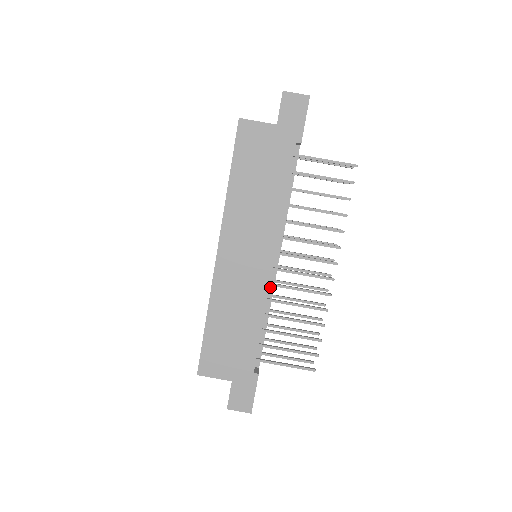
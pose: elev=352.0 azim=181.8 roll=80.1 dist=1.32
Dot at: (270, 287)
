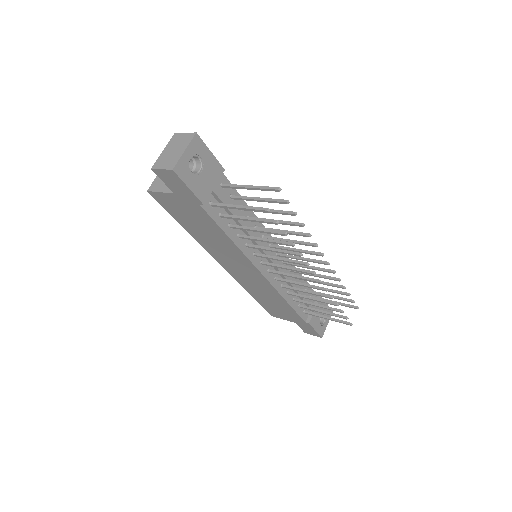
Dot at: (281, 275)
